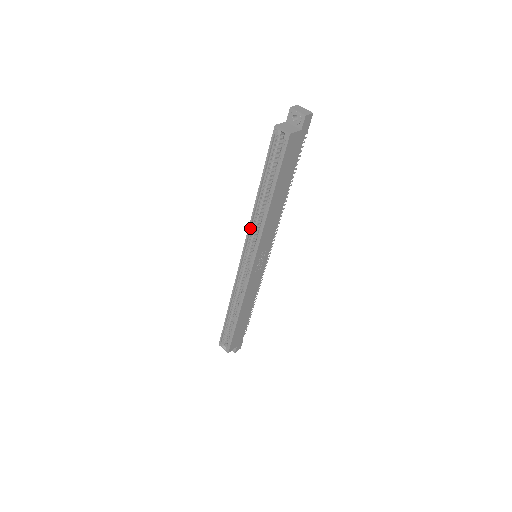
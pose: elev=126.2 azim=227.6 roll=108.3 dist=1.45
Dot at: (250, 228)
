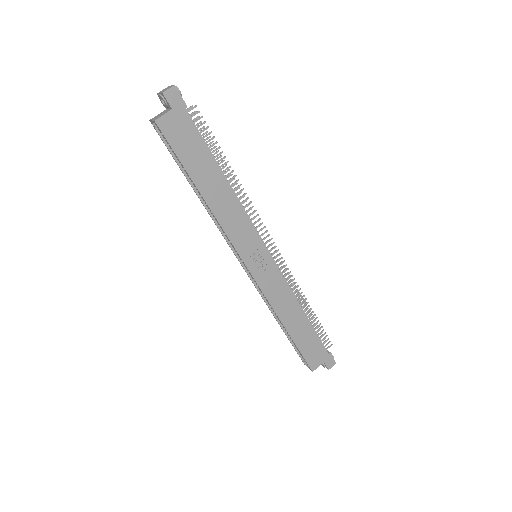
Dot at: (221, 230)
